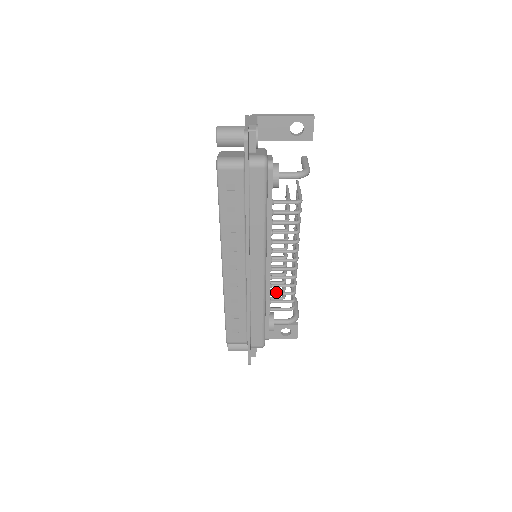
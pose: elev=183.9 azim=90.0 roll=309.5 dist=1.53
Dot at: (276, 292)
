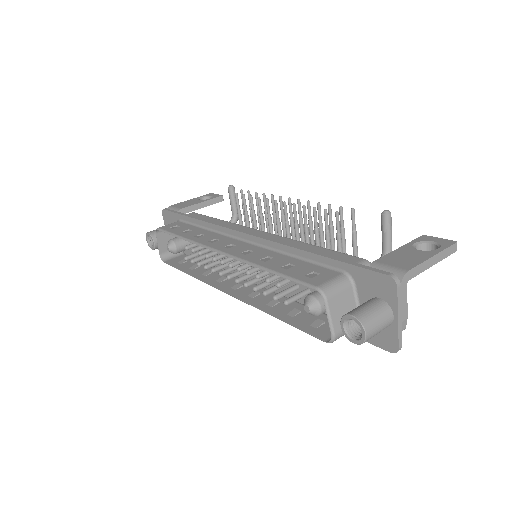
Dot at: occluded
